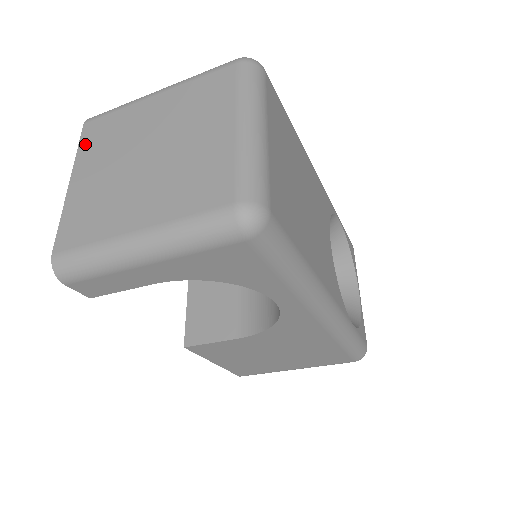
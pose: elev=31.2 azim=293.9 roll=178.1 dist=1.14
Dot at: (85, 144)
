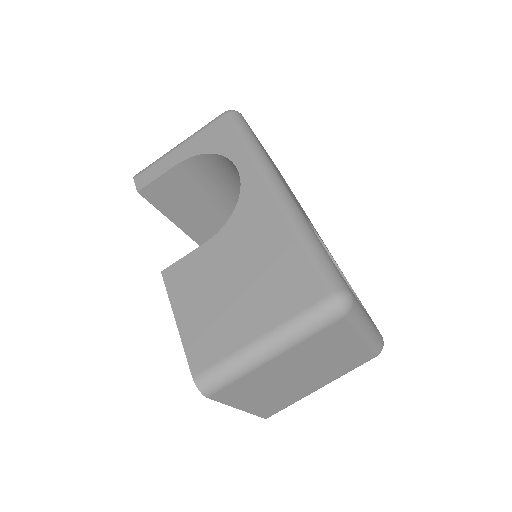
Dot at: occluded
